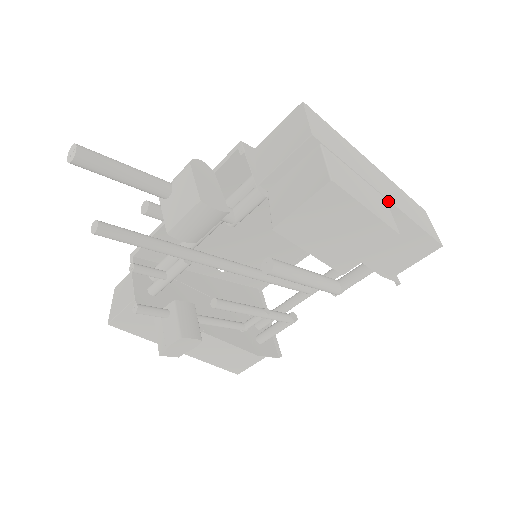
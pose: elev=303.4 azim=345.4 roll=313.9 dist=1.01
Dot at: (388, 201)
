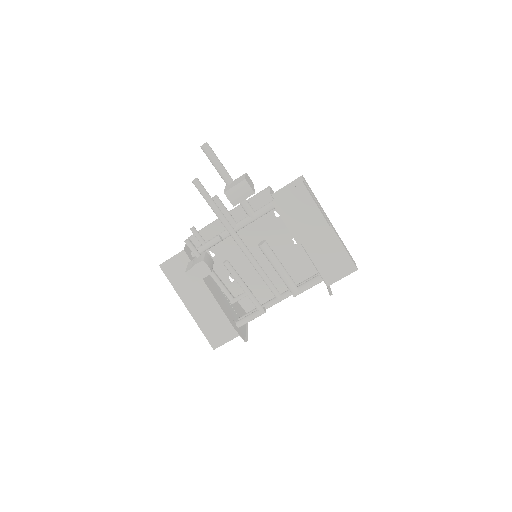
Dot at: (331, 226)
